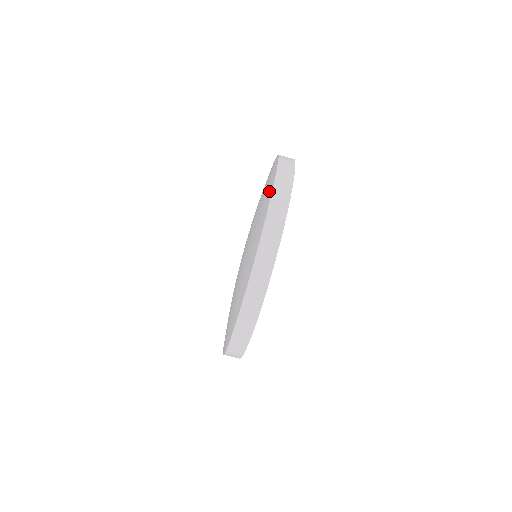
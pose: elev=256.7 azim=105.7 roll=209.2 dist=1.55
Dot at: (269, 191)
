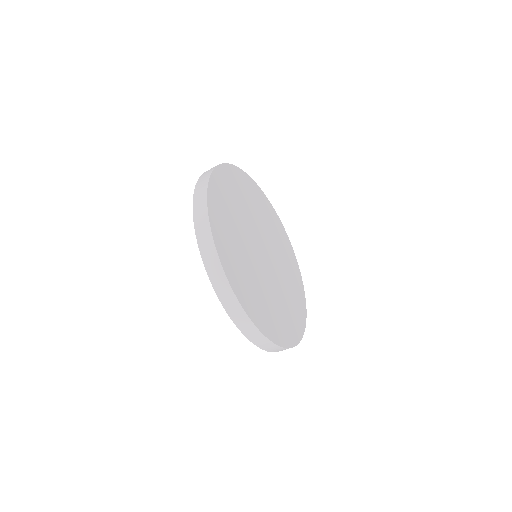
Dot at: occluded
